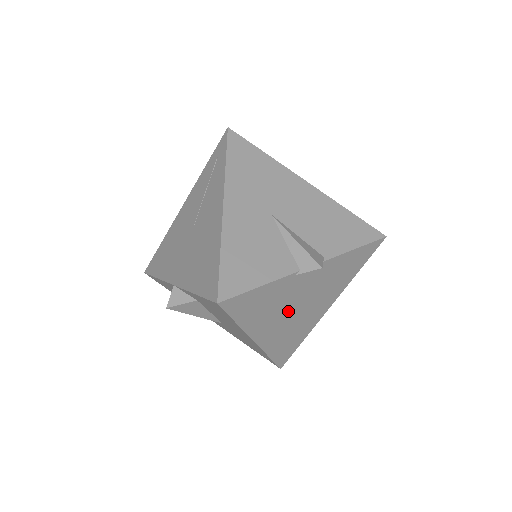
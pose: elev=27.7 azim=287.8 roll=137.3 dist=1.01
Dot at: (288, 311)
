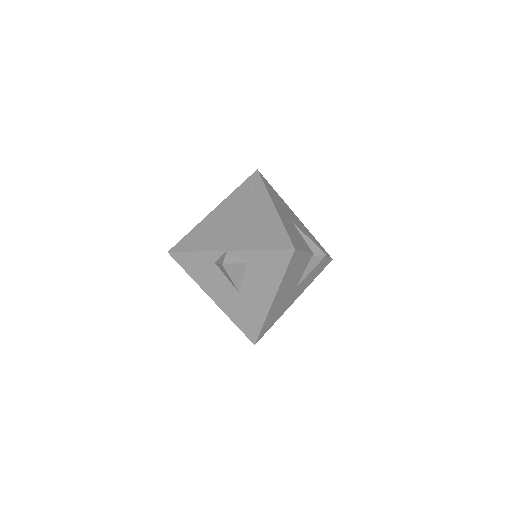
Dot at: (292, 286)
